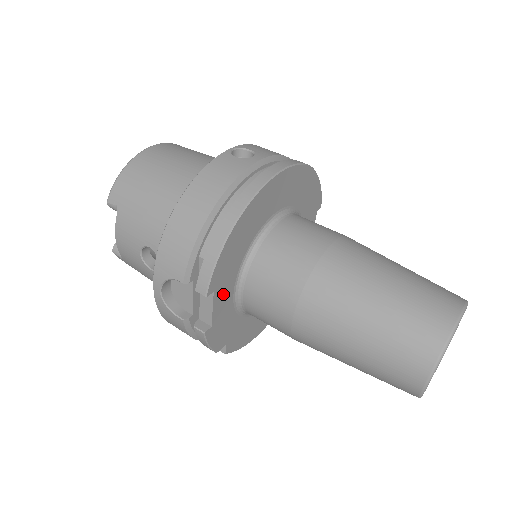
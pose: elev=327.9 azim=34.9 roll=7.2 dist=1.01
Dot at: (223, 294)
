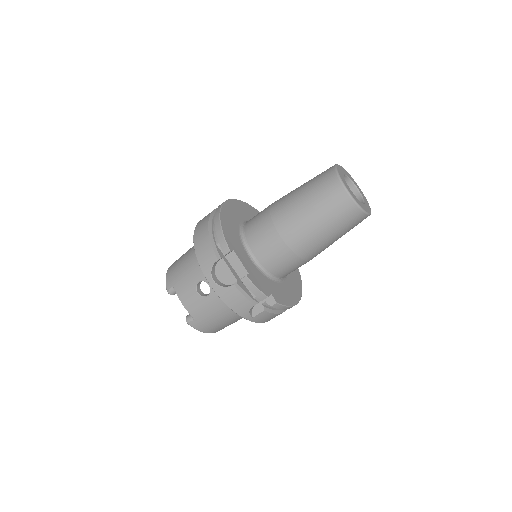
Dot at: (242, 255)
